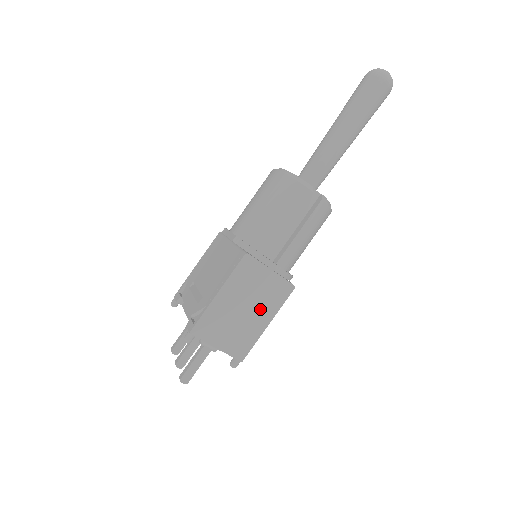
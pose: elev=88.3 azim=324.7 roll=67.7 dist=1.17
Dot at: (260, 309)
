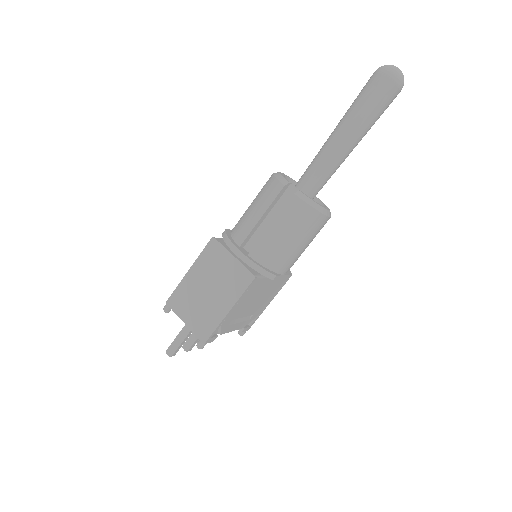
Dot at: (222, 294)
